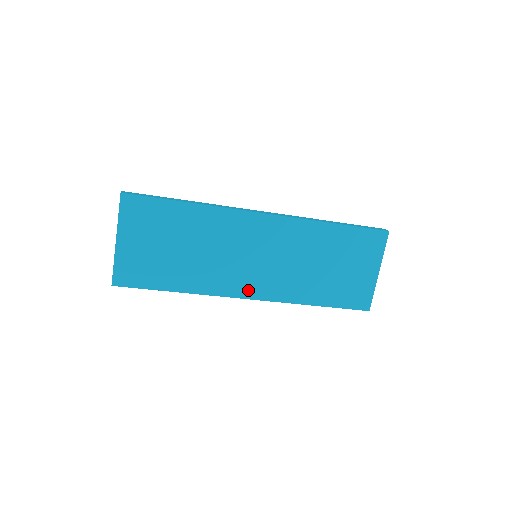
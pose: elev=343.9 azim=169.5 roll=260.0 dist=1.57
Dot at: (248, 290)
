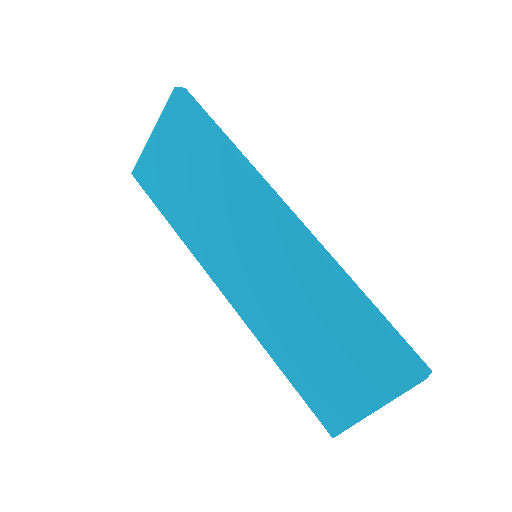
Dot at: (226, 283)
